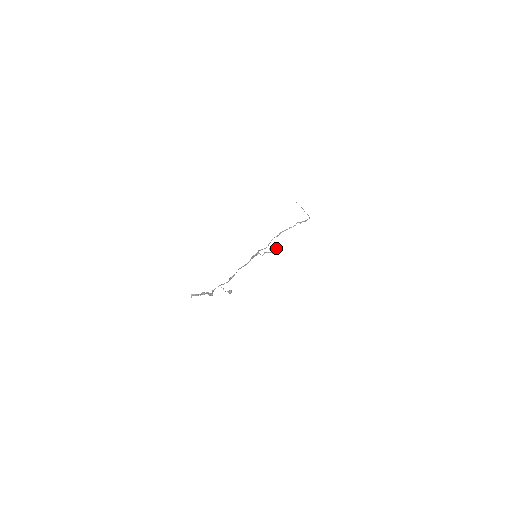
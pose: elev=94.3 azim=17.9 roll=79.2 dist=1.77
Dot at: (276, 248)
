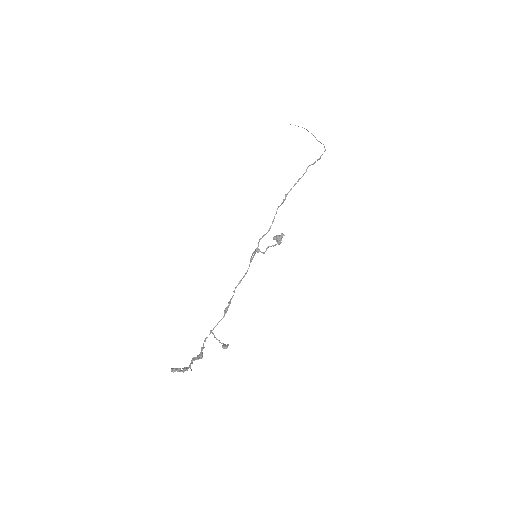
Dot at: (282, 235)
